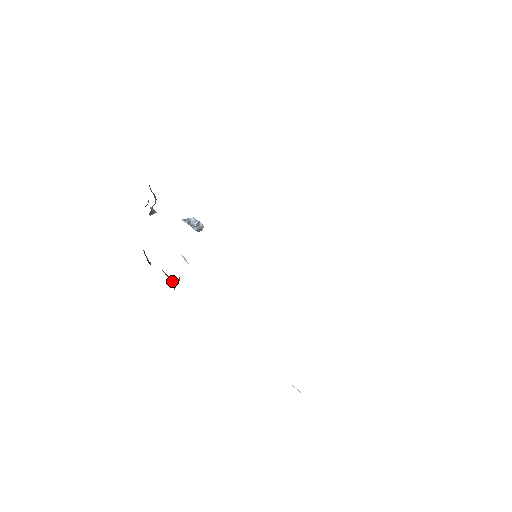
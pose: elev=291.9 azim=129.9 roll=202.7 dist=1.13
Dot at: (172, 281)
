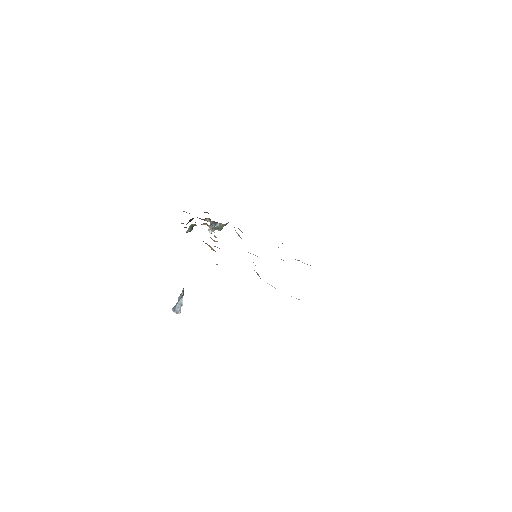
Dot at: occluded
